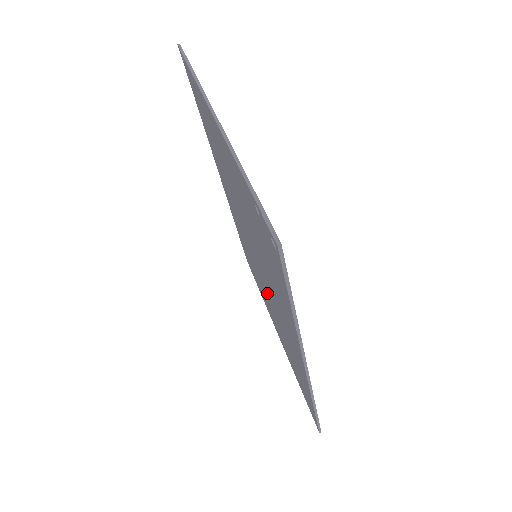
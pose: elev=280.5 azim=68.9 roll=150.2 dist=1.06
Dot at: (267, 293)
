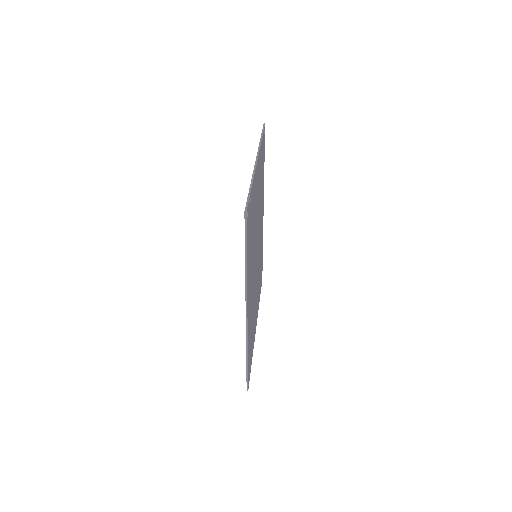
Dot at: occluded
